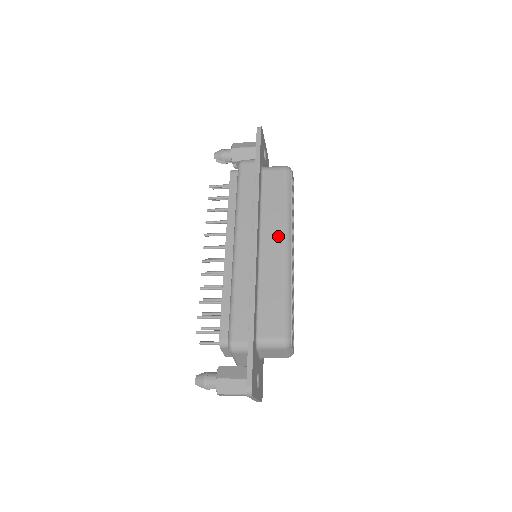
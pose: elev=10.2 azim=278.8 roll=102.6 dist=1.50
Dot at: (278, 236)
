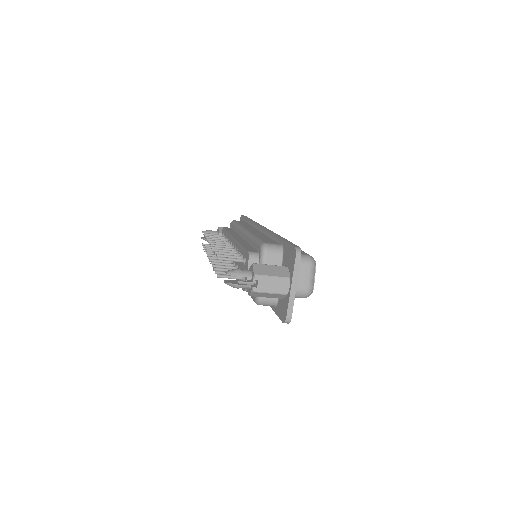
Dot at: occluded
